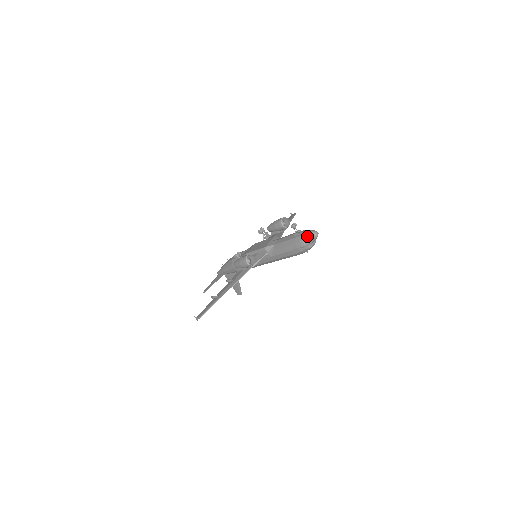
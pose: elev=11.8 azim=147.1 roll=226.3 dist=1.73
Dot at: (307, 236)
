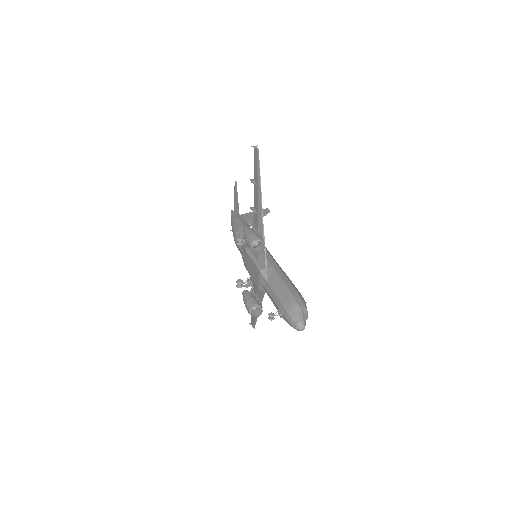
Dot at: occluded
